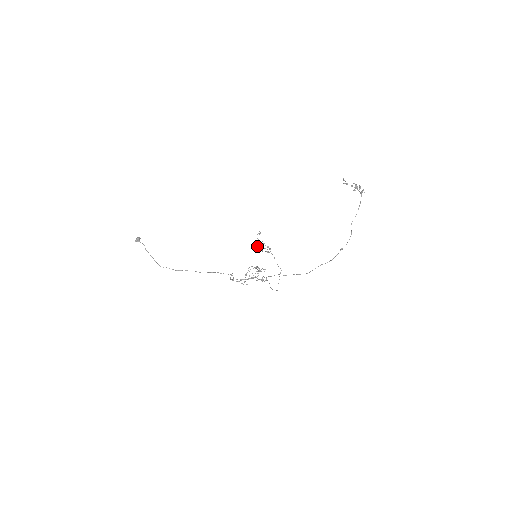
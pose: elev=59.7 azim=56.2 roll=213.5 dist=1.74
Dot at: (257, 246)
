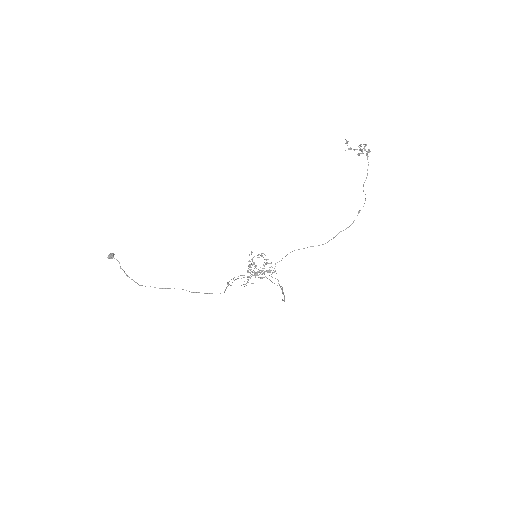
Dot at: occluded
